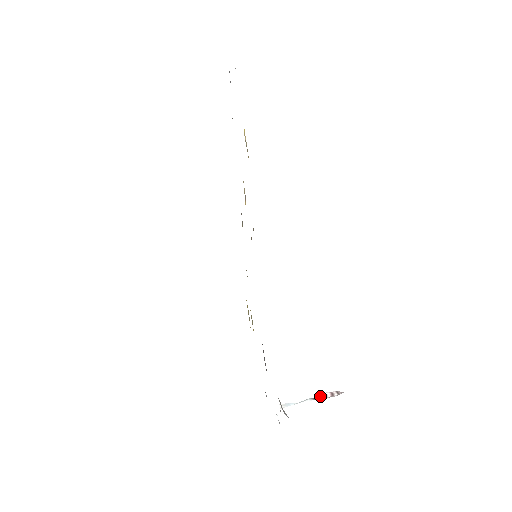
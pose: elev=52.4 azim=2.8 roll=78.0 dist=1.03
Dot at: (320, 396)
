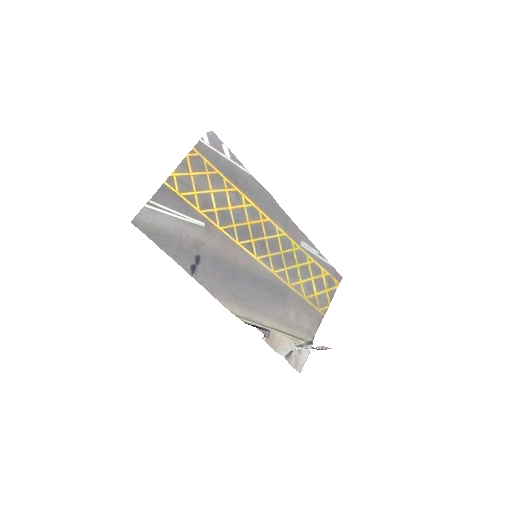
Dot at: (316, 347)
